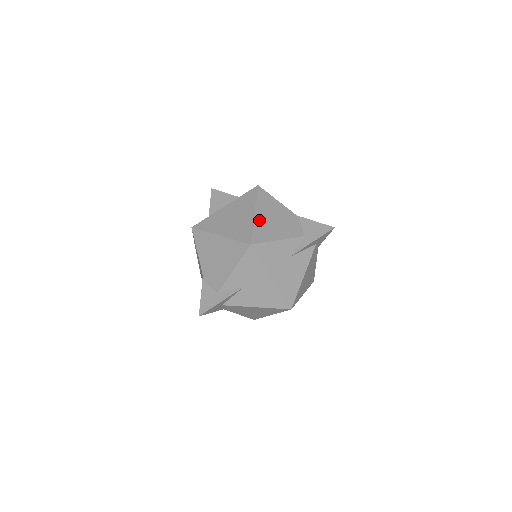
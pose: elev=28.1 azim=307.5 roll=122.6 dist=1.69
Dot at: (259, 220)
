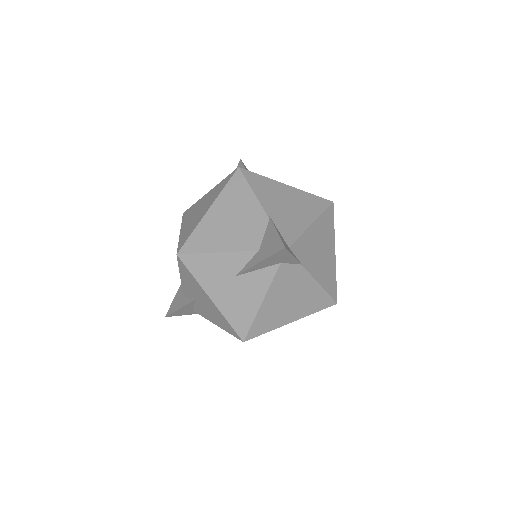
Dot at: (208, 220)
